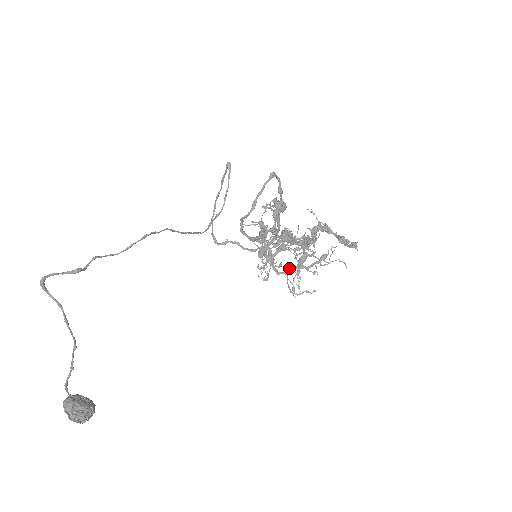
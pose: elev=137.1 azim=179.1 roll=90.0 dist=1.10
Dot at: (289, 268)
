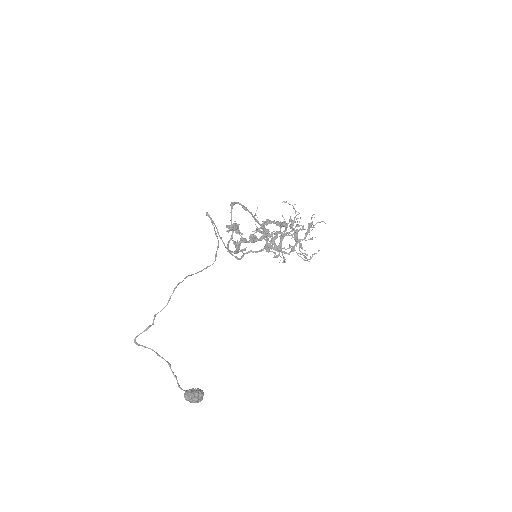
Dot at: (292, 246)
